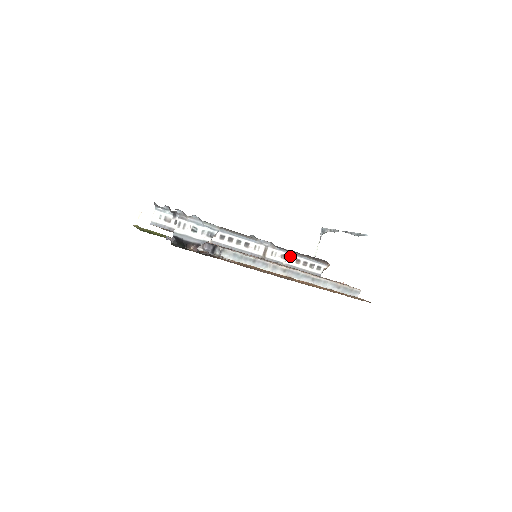
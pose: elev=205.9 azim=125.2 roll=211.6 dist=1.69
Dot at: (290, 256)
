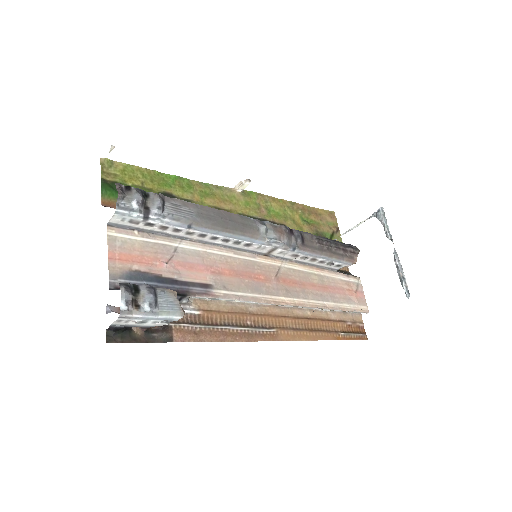
Dot at: (305, 256)
